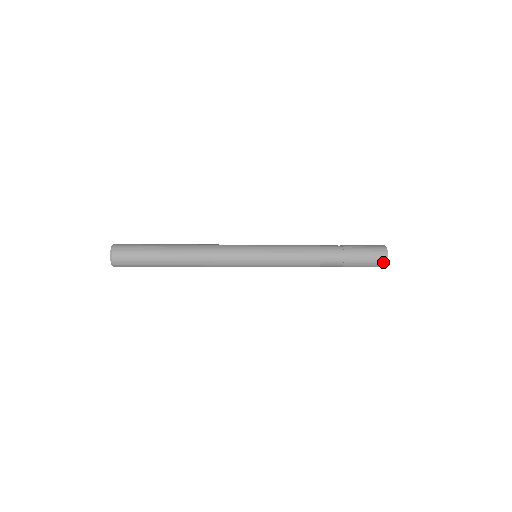
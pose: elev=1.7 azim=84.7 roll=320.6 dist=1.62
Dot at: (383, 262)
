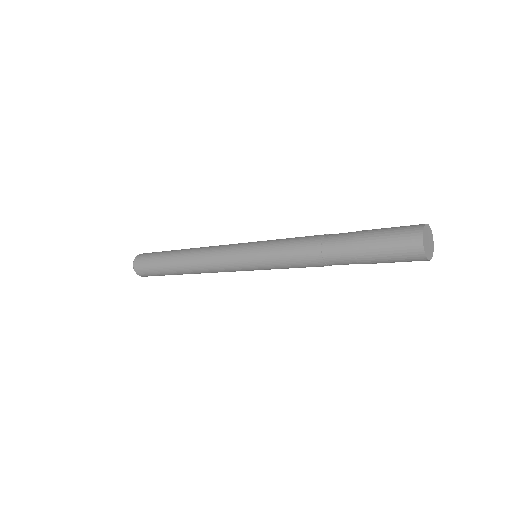
Dot at: (416, 249)
